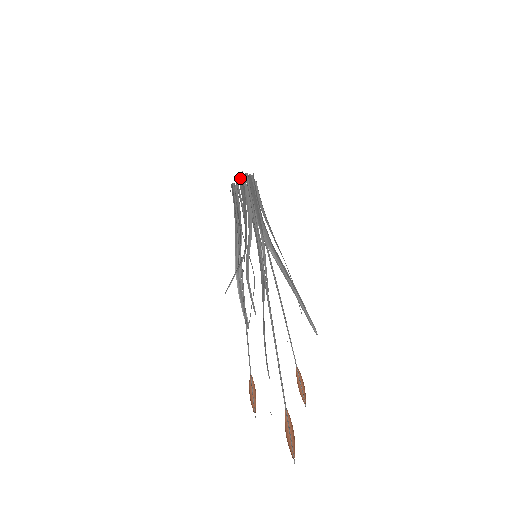
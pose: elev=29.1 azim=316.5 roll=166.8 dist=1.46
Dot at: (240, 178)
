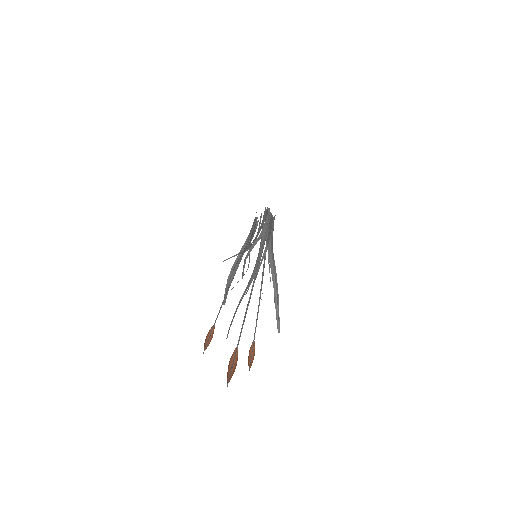
Dot at: occluded
